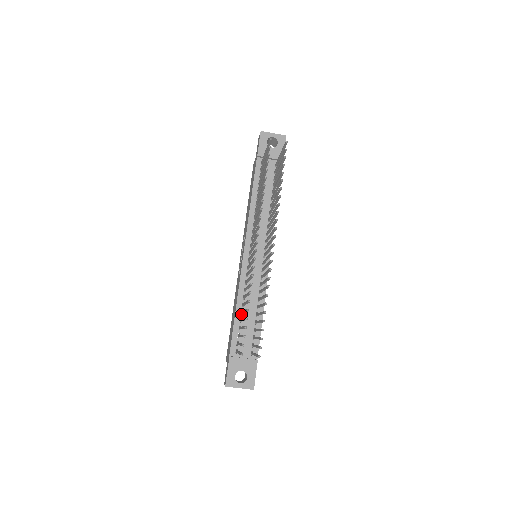
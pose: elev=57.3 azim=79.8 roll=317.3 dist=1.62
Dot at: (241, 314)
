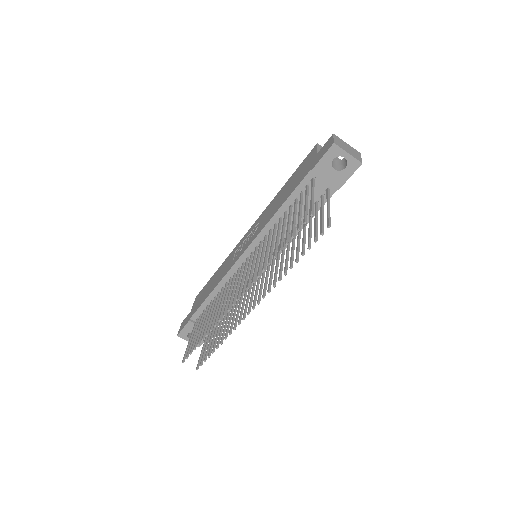
Dot at: (215, 296)
